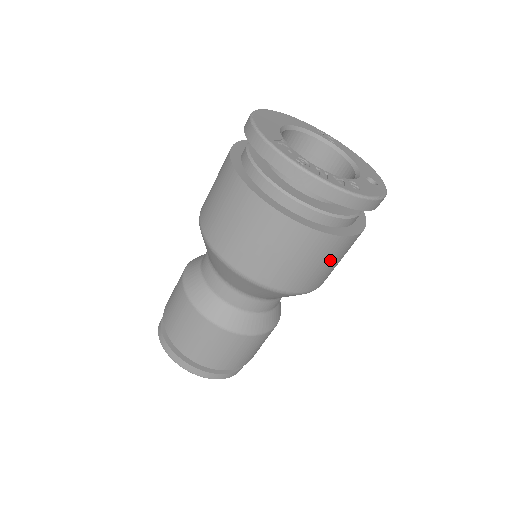
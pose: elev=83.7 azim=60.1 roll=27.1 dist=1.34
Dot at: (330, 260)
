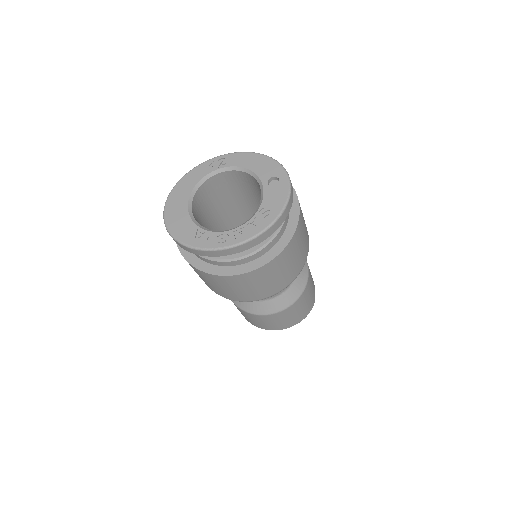
Dot at: (297, 249)
